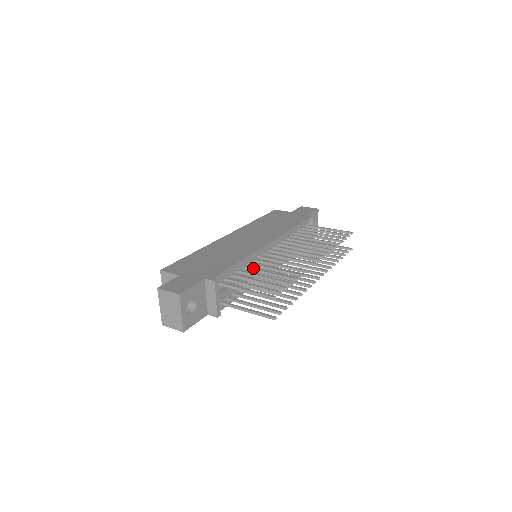
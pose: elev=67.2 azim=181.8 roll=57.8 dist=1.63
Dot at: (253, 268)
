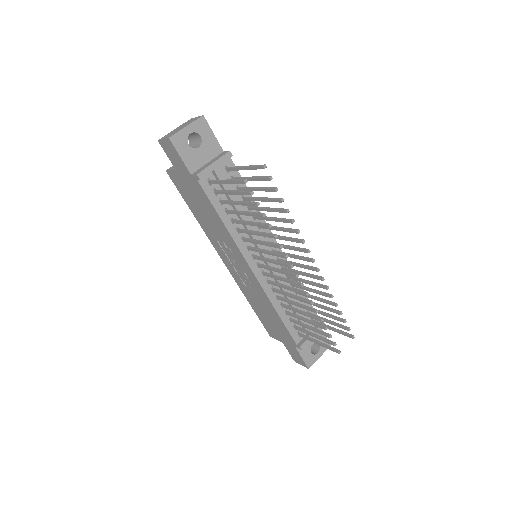
Dot at: (257, 207)
